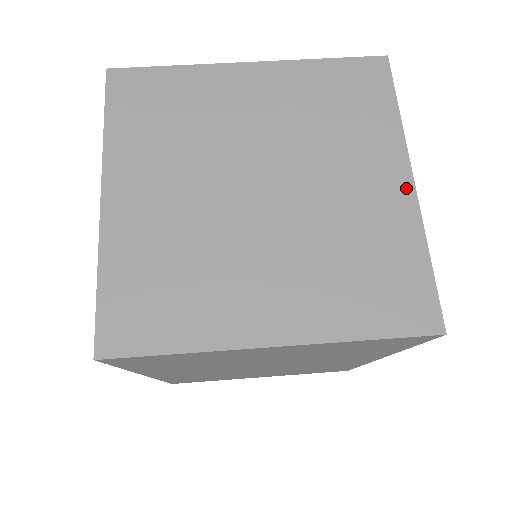
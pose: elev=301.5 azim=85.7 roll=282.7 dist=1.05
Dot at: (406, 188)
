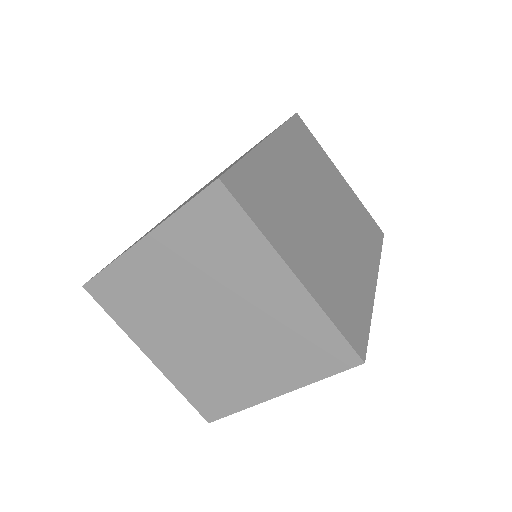
Dot at: (269, 394)
